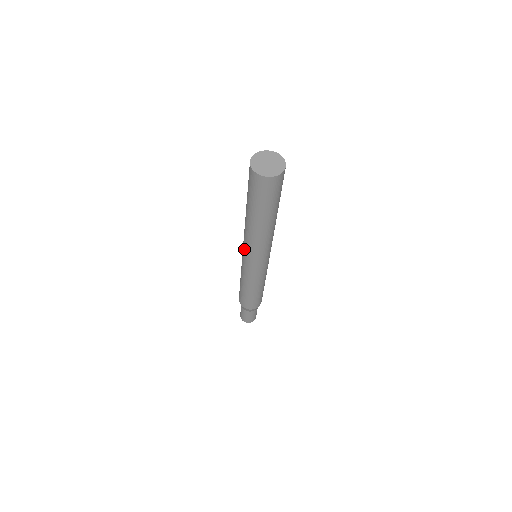
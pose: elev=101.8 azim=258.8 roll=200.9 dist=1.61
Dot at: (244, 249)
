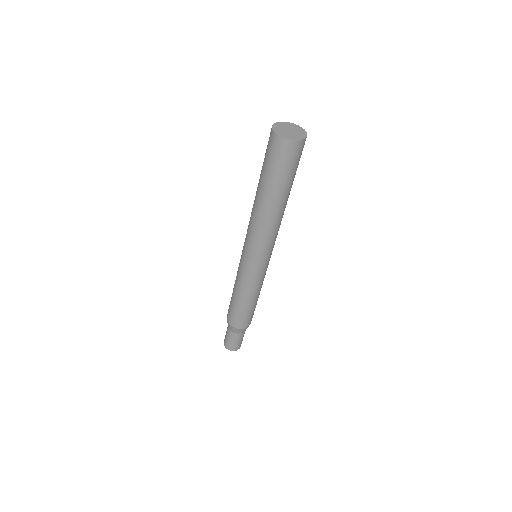
Dot at: (253, 248)
